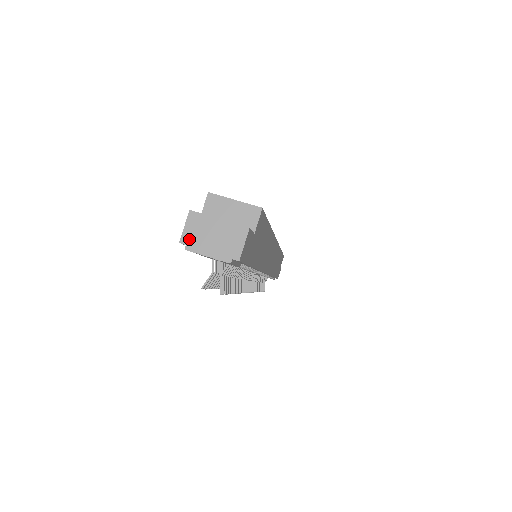
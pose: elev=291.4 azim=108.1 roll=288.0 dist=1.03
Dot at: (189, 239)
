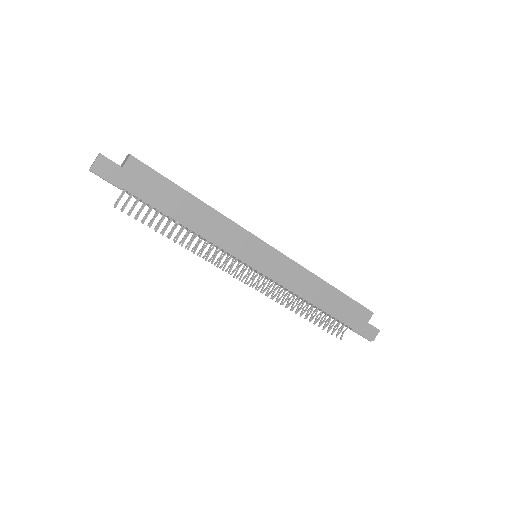
Dot at: occluded
